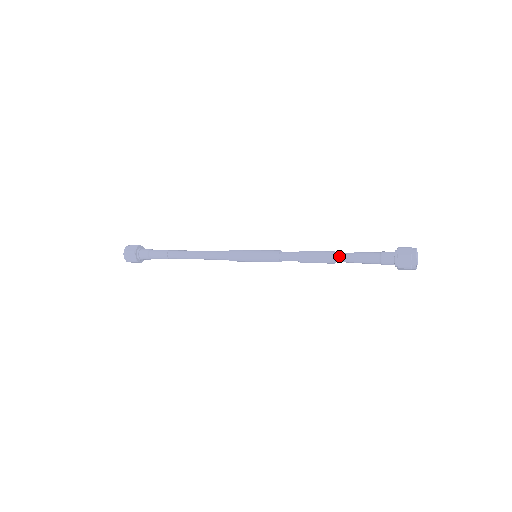
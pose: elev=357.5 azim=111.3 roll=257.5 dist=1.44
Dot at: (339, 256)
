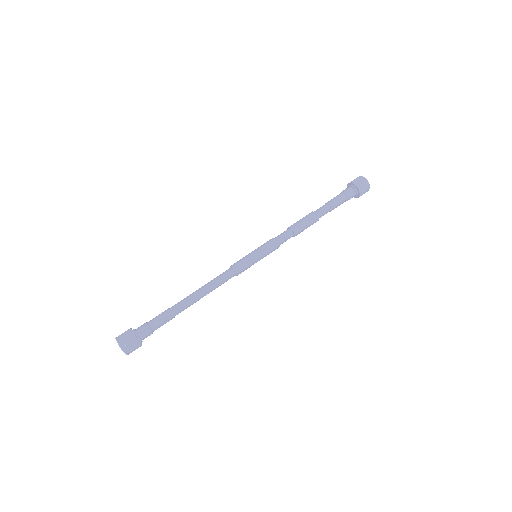
Dot at: (320, 213)
